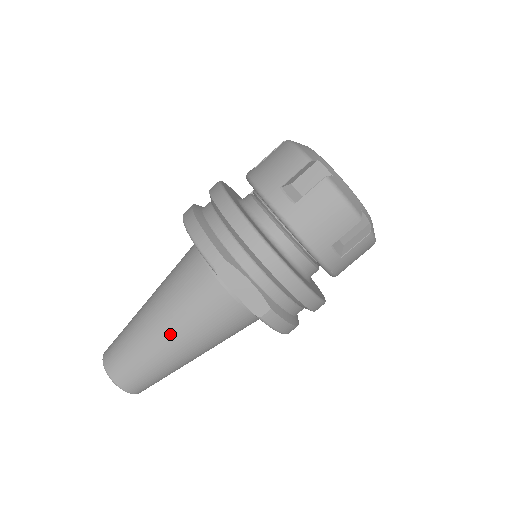
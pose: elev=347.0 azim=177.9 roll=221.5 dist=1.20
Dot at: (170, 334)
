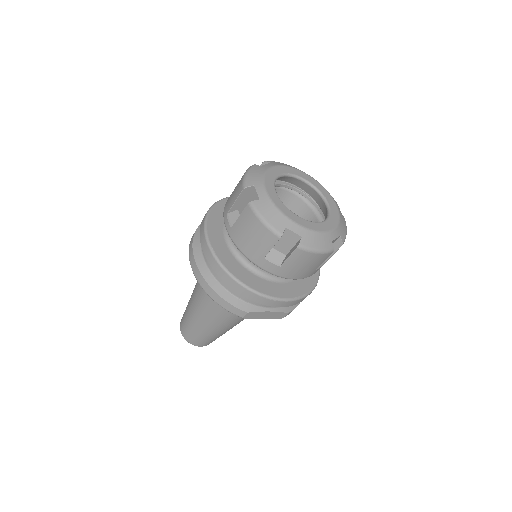
Dot at: (223, 327)
